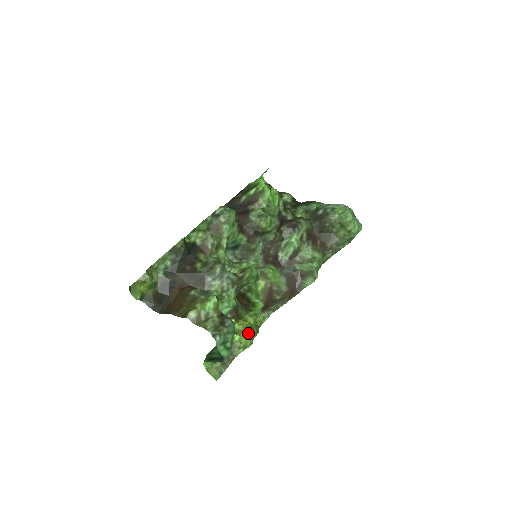
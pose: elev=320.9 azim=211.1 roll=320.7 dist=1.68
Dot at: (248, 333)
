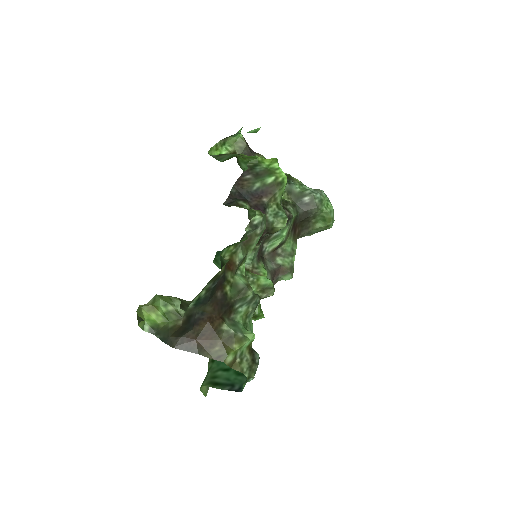
Dot at: occluded
